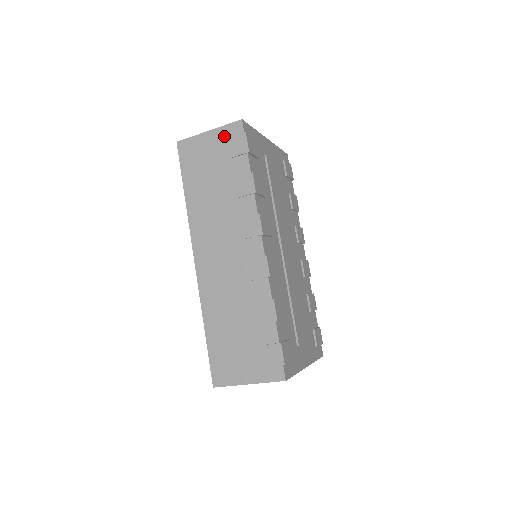
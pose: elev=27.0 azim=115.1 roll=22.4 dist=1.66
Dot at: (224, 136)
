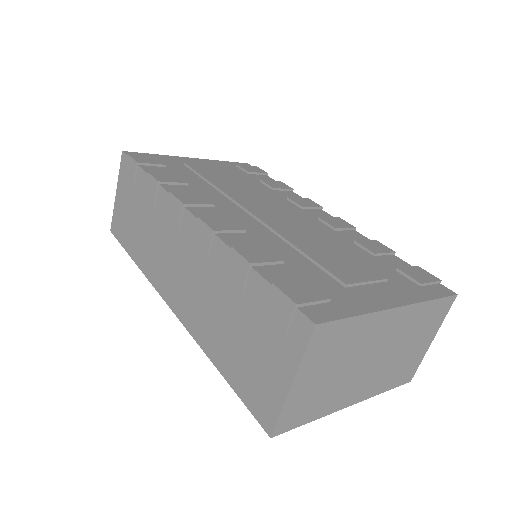
Dot at: (123, 180)
